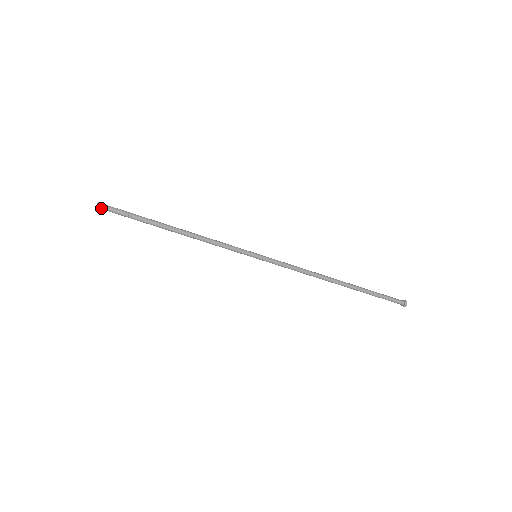
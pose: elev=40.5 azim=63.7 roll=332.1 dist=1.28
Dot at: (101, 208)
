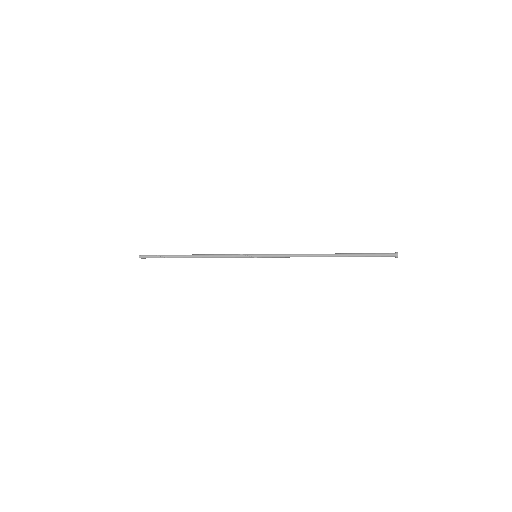
Dot at: (142, 257)
